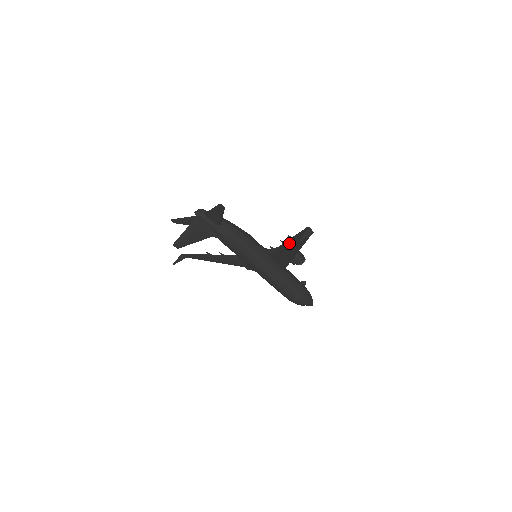
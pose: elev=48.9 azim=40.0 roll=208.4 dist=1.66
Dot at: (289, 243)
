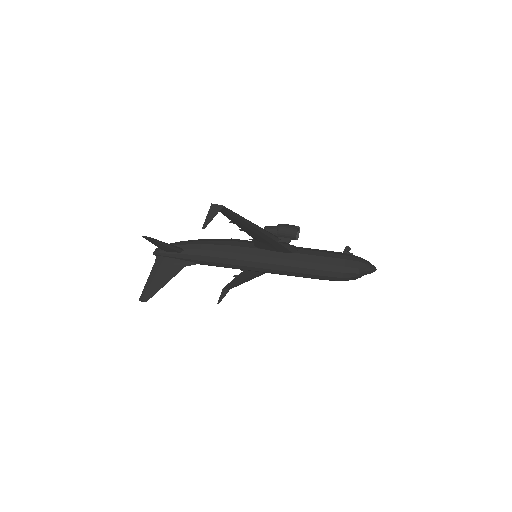
Dot at: (242, 228)
